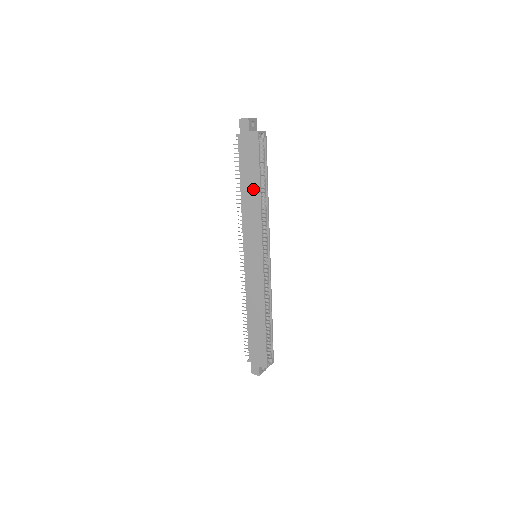
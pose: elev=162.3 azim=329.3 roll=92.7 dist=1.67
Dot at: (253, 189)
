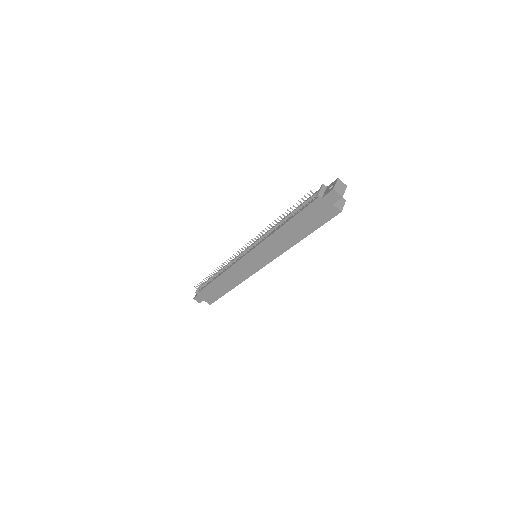
Dot at: (296, 234)
